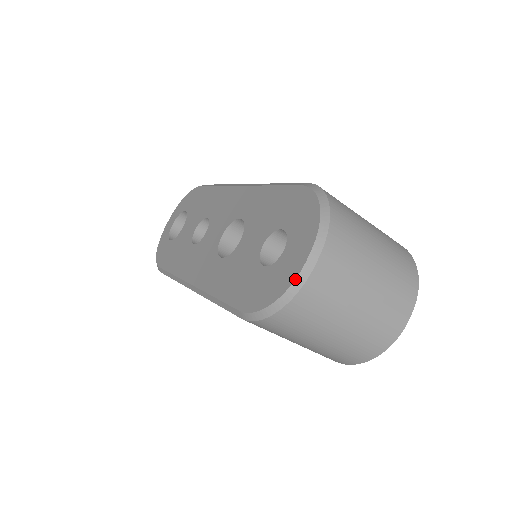
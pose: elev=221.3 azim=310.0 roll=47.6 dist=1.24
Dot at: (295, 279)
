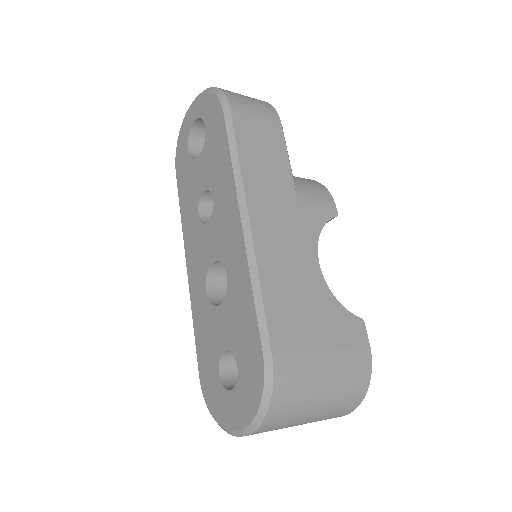
Dot at: (225, 429)
